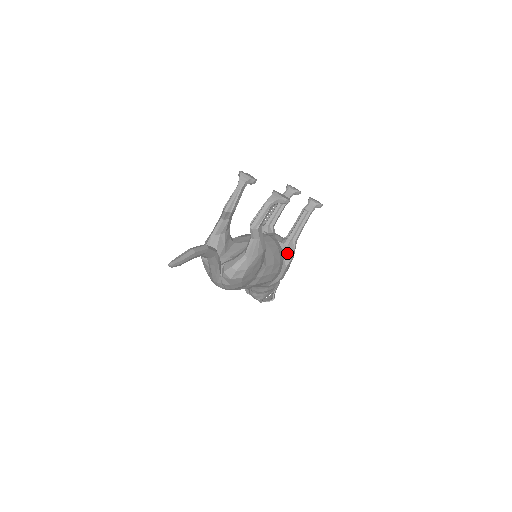
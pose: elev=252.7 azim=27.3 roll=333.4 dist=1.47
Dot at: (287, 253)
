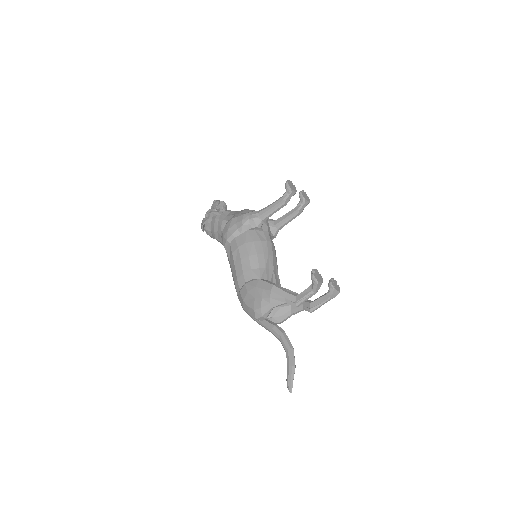
Dot at: (272, 239)
